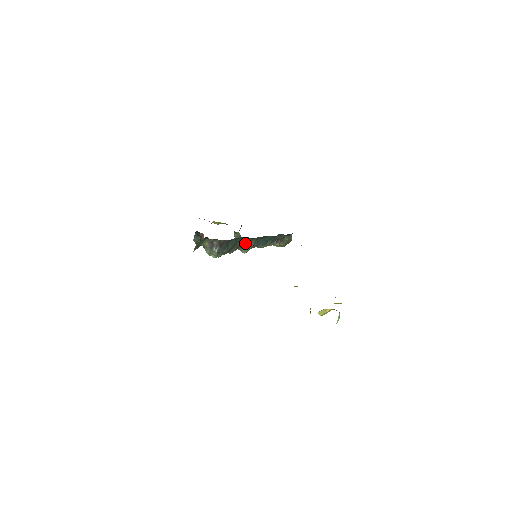
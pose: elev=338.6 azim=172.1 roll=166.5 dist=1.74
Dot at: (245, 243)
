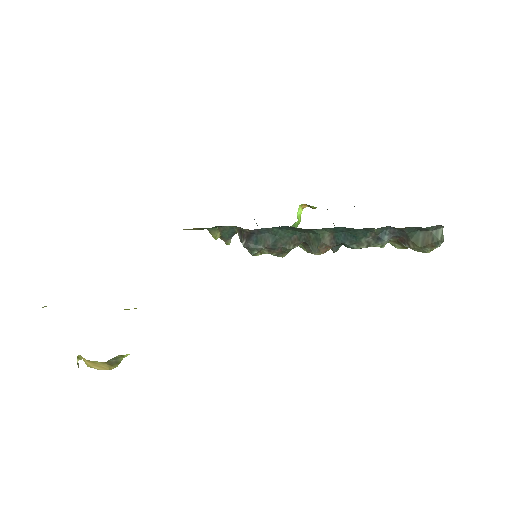
Dot at: (309, 237)
